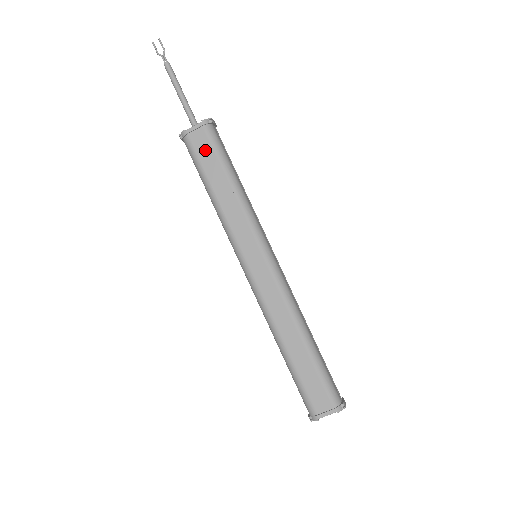
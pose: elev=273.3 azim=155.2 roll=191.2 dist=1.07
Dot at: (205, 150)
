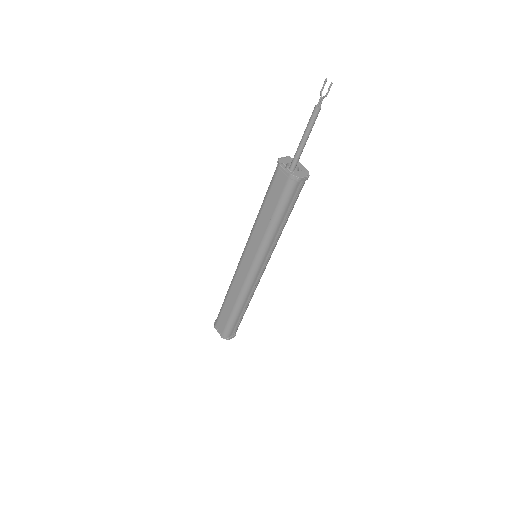
Dot at: (277, 189)
